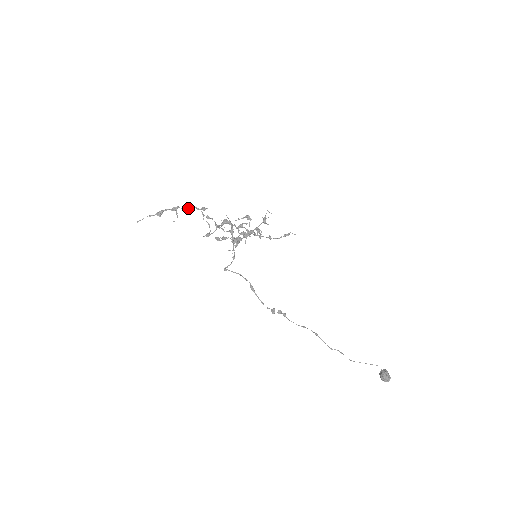
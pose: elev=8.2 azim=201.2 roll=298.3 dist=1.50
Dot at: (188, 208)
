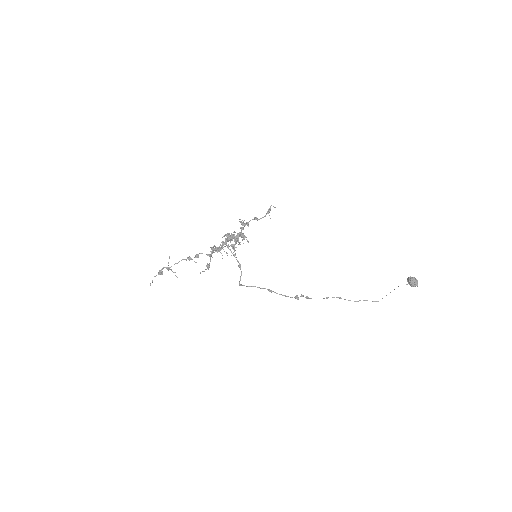
Dot at: (177, 263)
